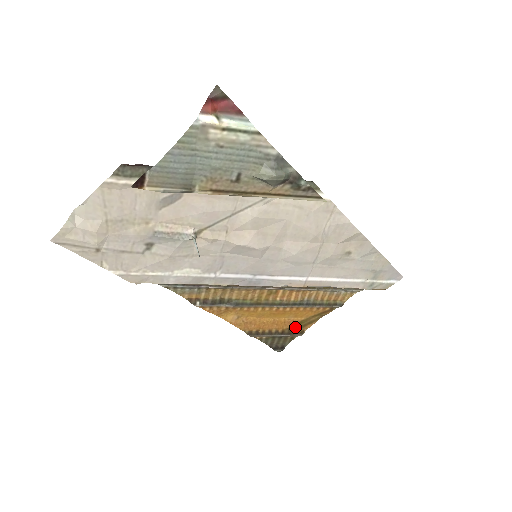
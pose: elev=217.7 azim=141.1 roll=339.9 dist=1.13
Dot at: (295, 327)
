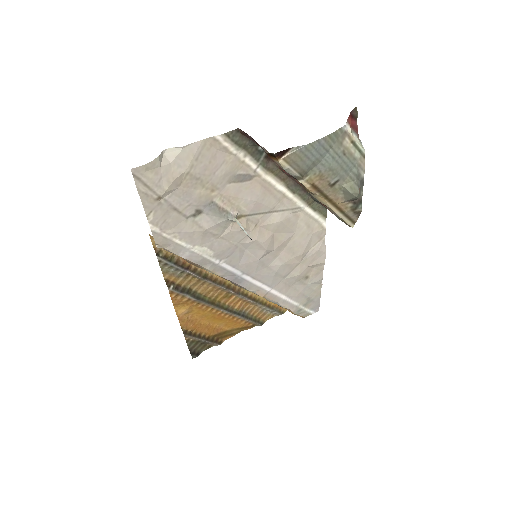
Dot at: (218, 336)
